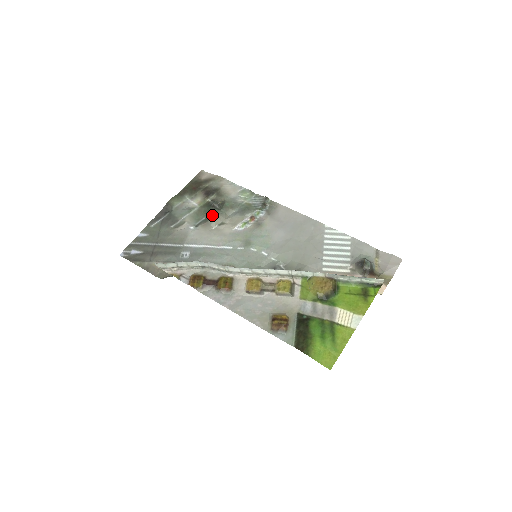
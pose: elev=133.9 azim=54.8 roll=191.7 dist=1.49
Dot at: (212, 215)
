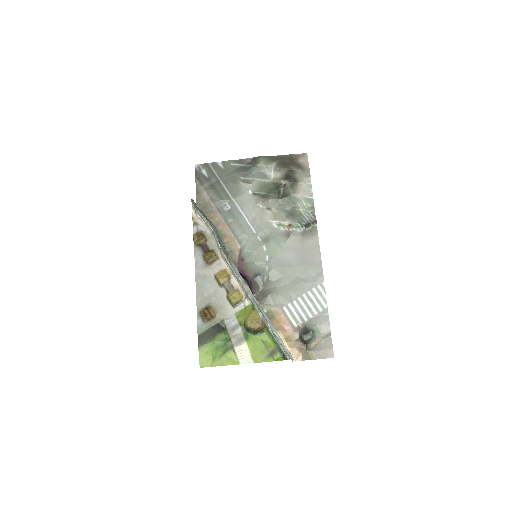
Dot at: (270, 197)
